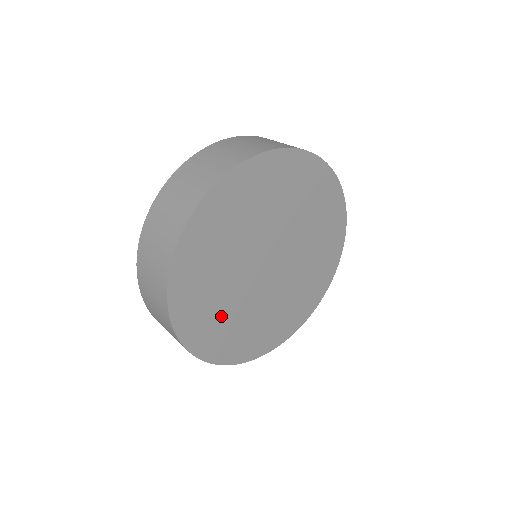
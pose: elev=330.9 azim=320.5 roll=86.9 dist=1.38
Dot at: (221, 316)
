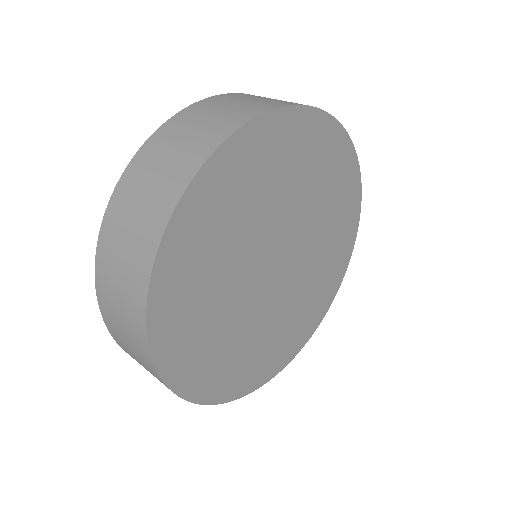
Dot at: (232, 350)
